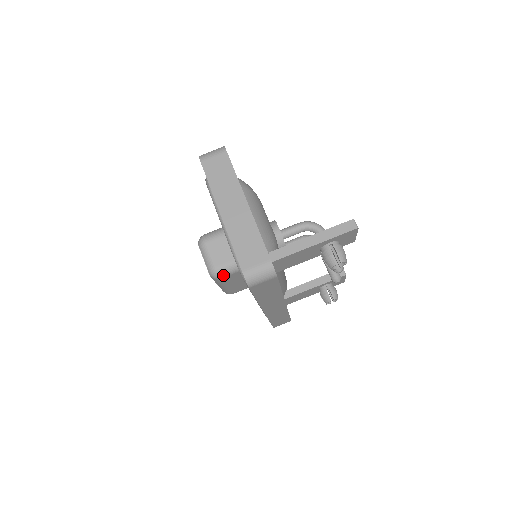
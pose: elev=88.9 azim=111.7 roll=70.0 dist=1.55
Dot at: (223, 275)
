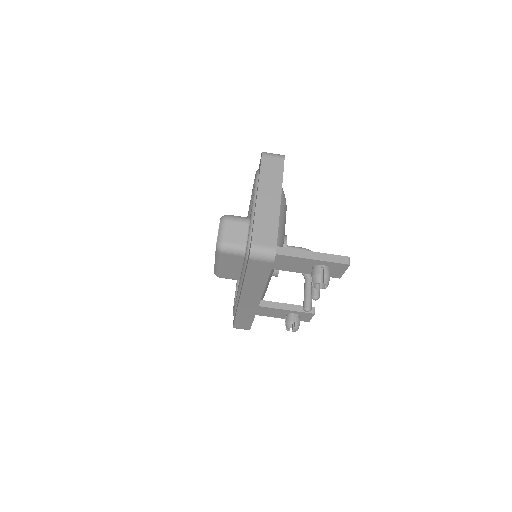
Dot at: (226, 251)
